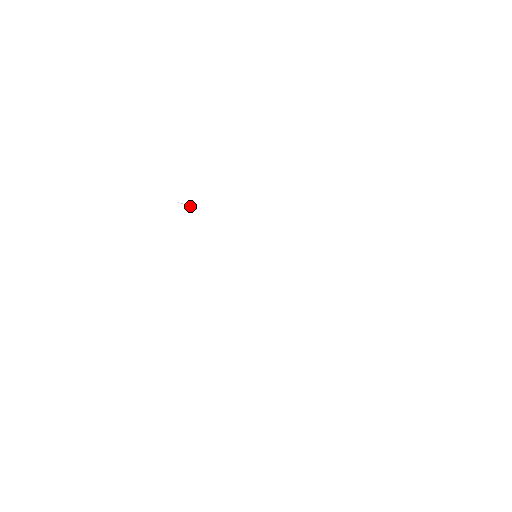
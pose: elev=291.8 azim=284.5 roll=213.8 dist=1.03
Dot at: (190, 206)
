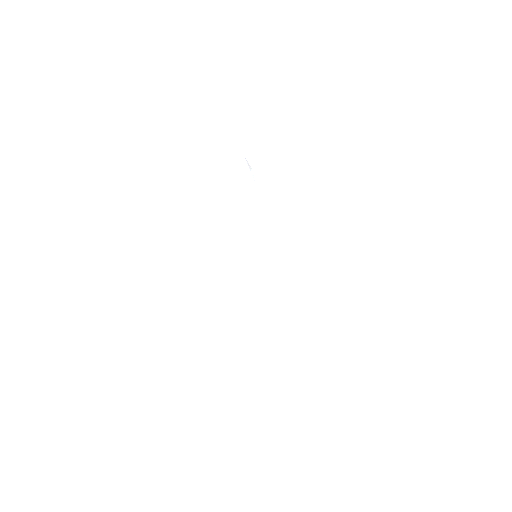
Dot at: (252, 171)
